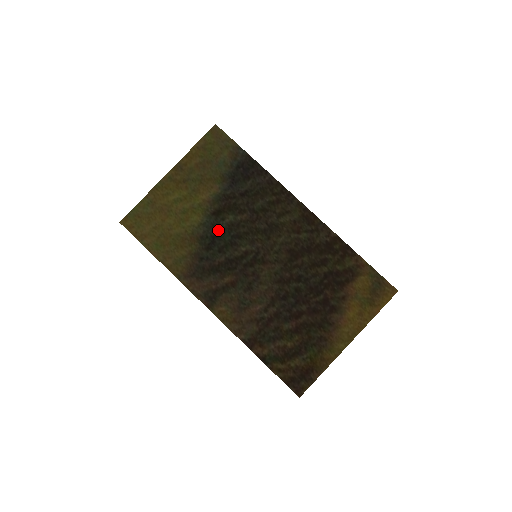
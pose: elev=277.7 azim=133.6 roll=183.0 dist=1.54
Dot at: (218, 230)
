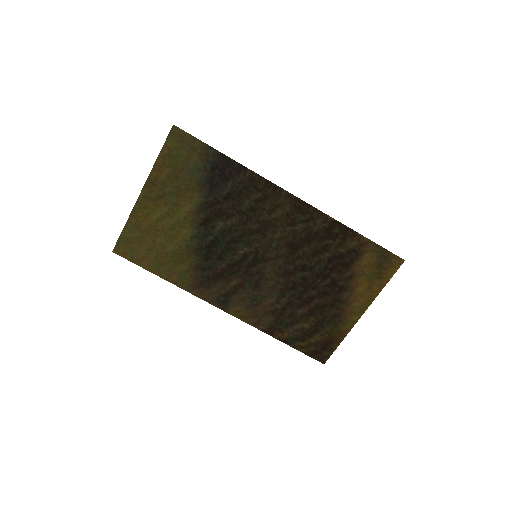
Dot at: (211, 239)
